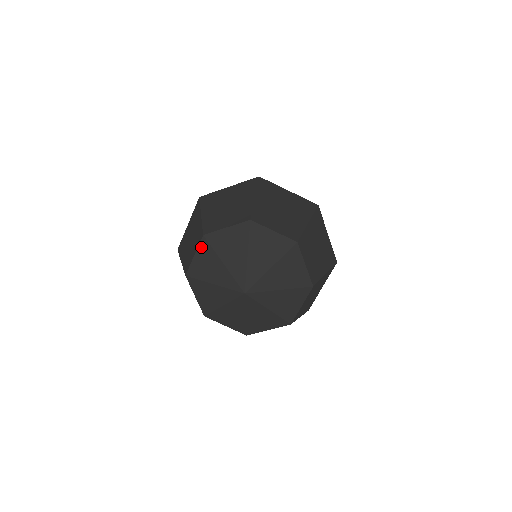
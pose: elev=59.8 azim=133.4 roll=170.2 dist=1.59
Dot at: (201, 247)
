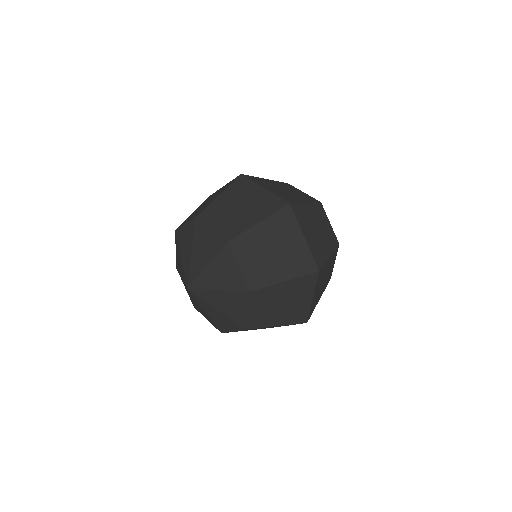
Dot at: (176, 242)
